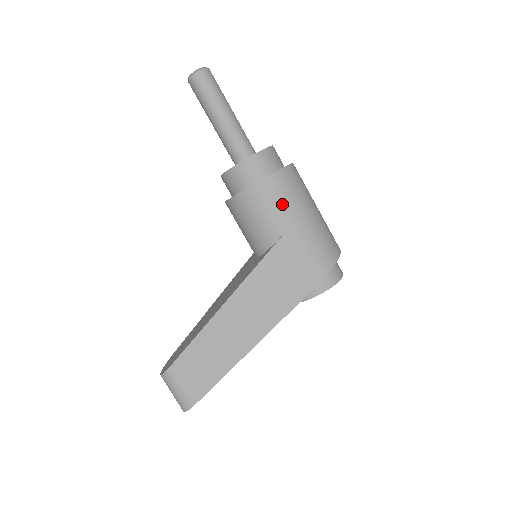
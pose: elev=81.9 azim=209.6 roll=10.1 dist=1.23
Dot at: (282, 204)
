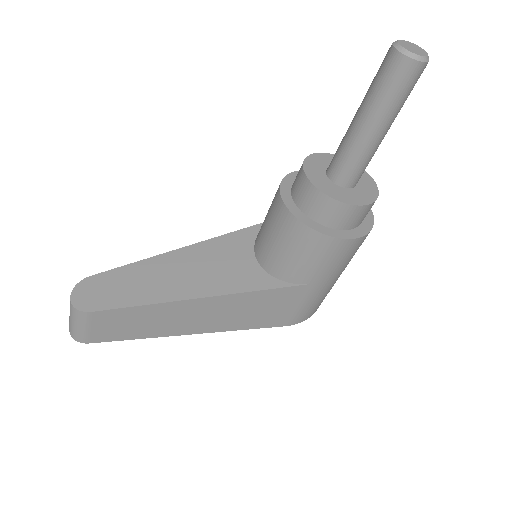
Dot at: (332, 265)
